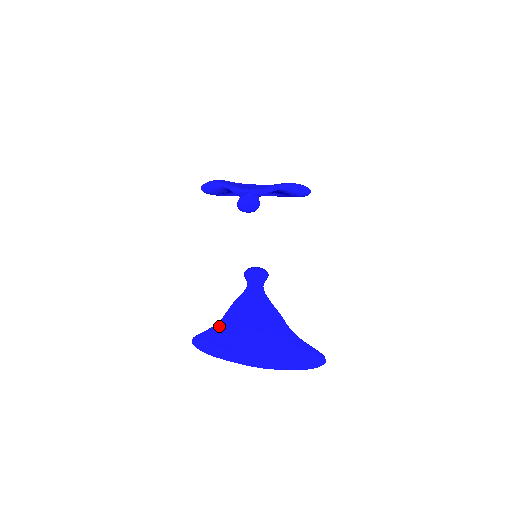
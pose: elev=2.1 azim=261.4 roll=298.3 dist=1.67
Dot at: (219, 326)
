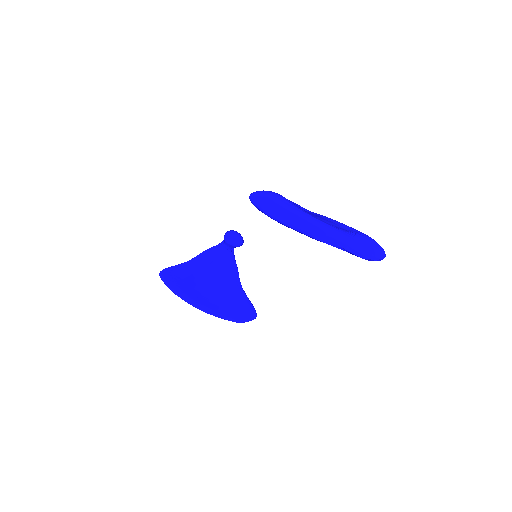
Dot at: occluded
